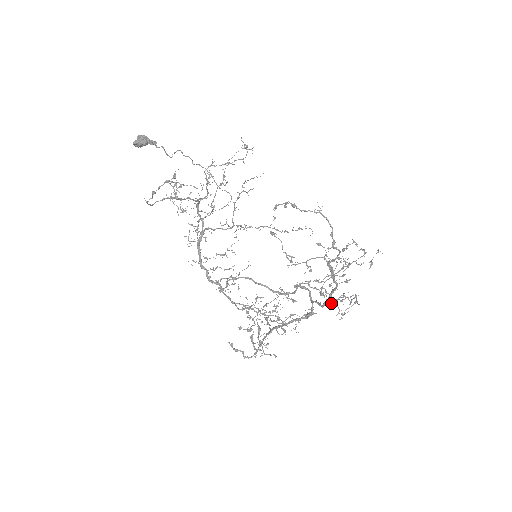
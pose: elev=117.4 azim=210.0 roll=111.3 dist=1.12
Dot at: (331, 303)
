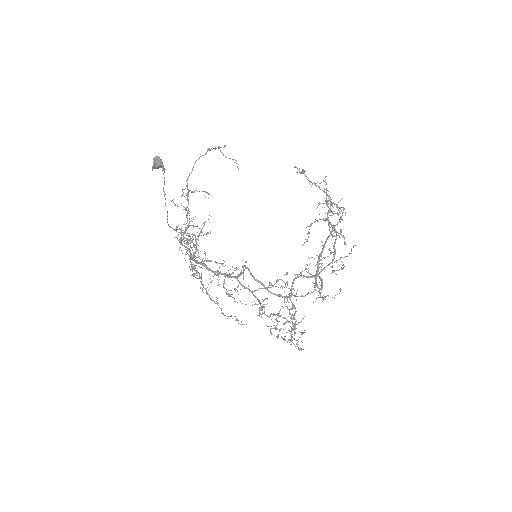
Dot at: (335, 261)
